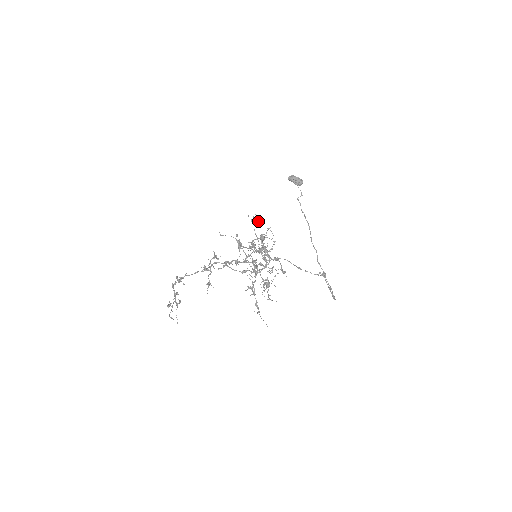
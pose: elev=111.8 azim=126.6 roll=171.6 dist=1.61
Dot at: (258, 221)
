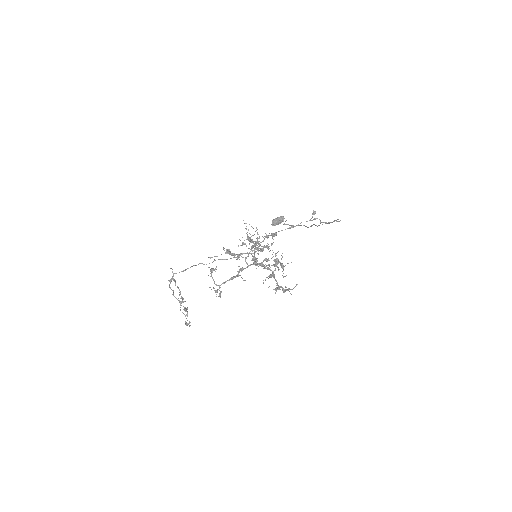
Dot at: (242, 237)
